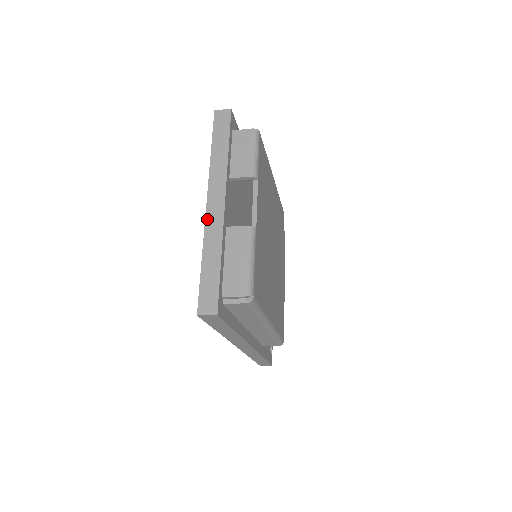
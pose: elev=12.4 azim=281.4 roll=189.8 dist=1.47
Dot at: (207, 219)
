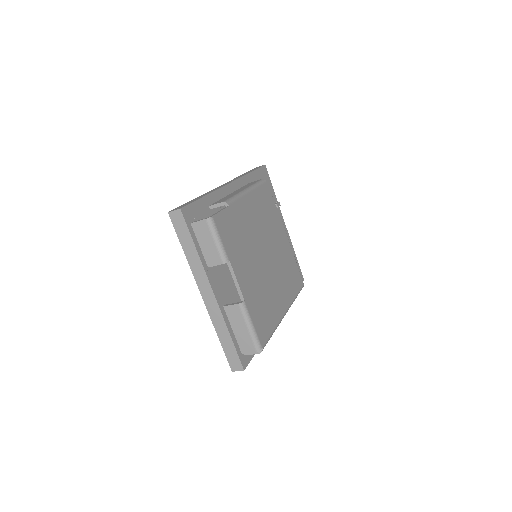
Dot at: (208, 308)
